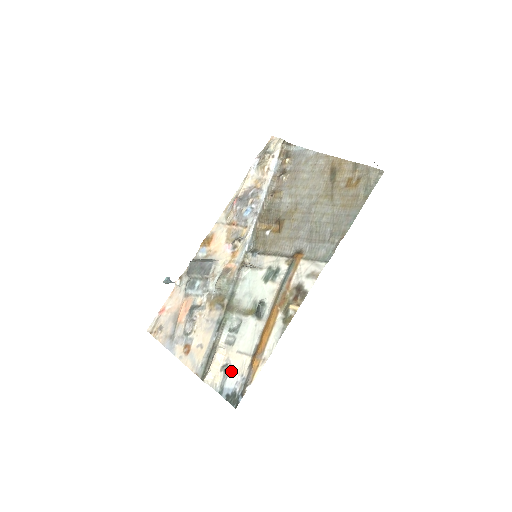
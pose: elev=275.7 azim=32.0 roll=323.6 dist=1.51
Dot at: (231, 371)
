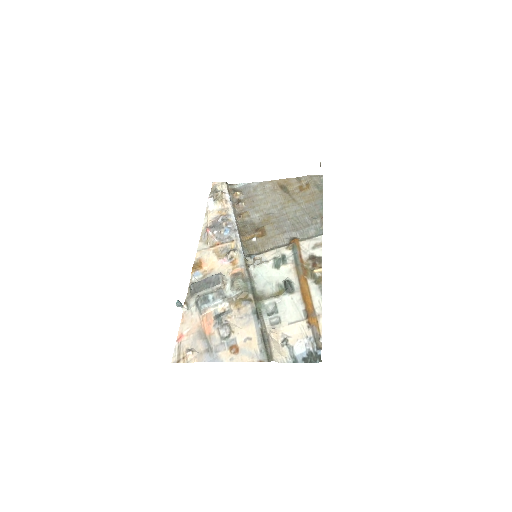
Dot at: (293, 340)
